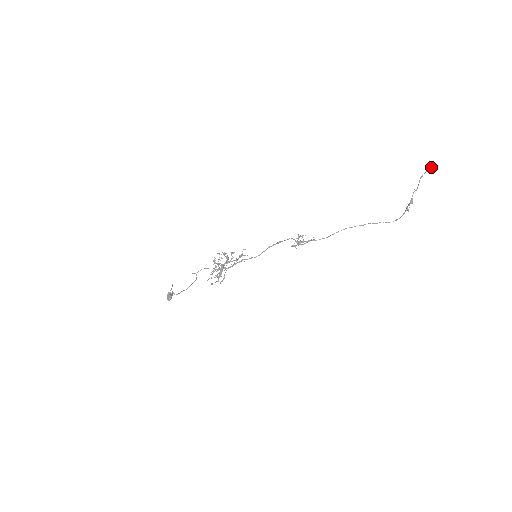
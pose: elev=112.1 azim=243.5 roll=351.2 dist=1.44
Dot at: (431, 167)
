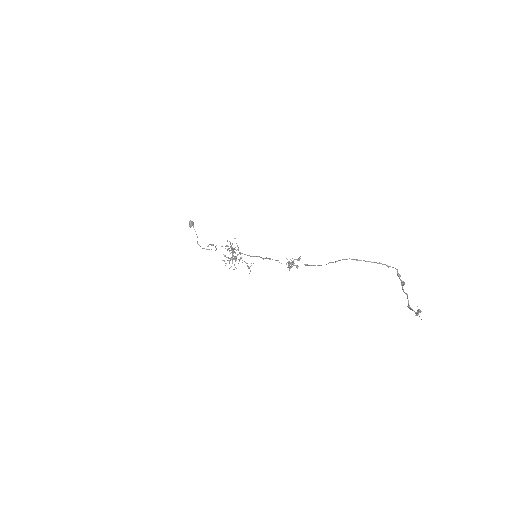
Dot at: occluded
